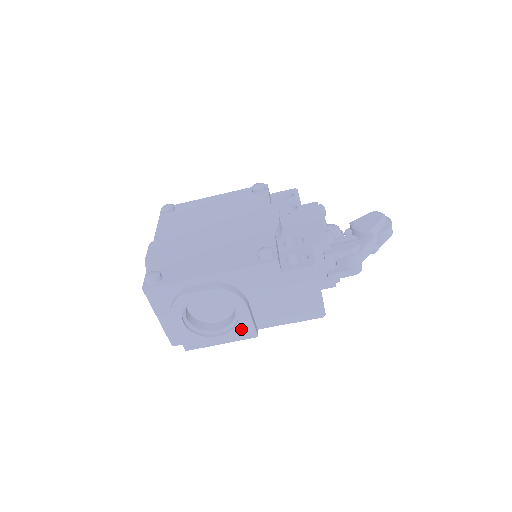
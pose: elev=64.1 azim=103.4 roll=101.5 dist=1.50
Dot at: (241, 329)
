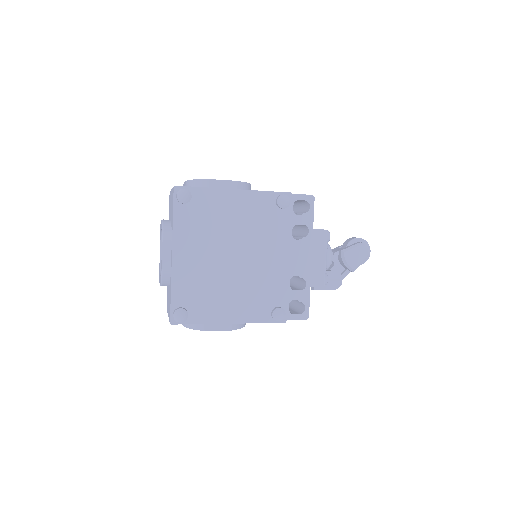
Dot at: occluded
